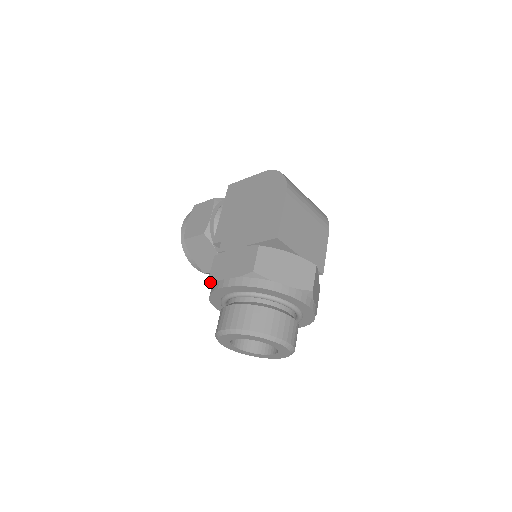
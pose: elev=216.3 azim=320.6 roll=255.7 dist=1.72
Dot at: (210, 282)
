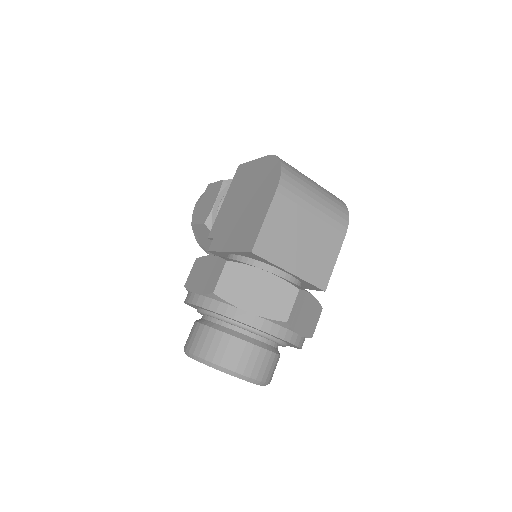
Dot at: (186, 289)
